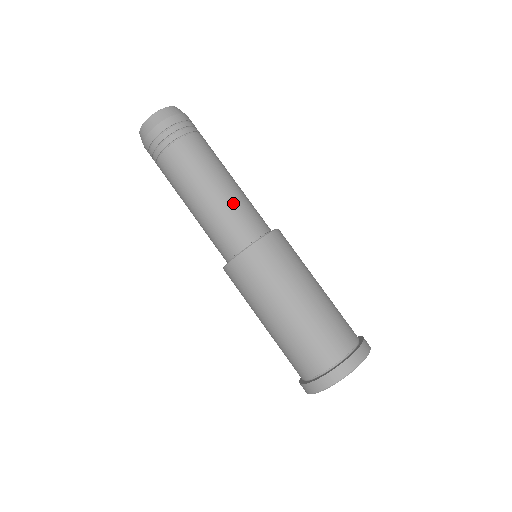
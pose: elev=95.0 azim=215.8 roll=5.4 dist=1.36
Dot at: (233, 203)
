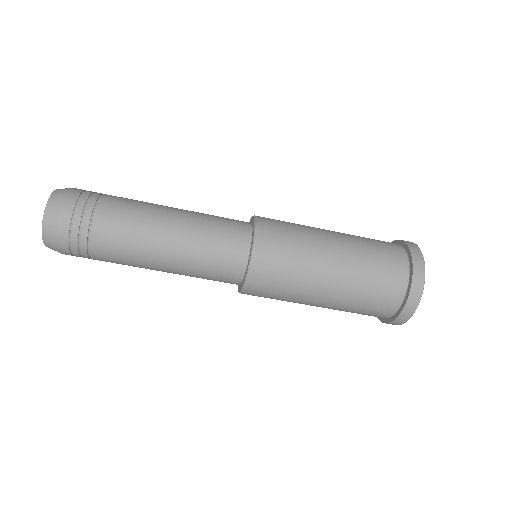
Dot at: (195, 253)
